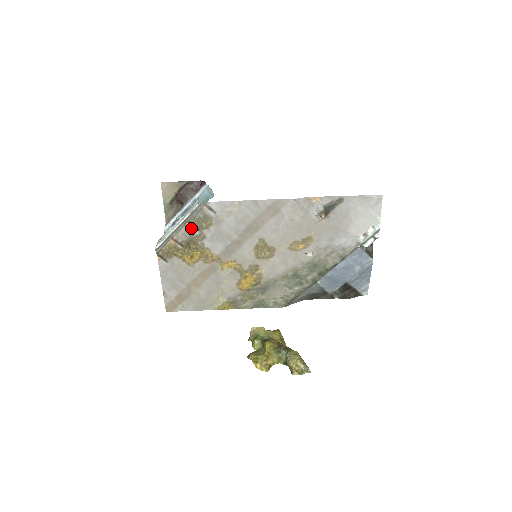
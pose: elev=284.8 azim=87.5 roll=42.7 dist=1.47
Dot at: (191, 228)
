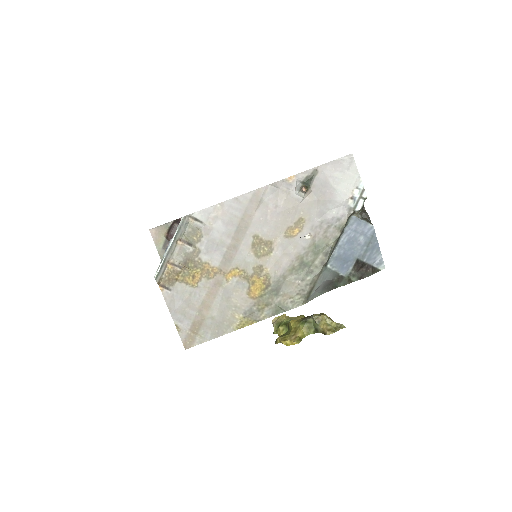
Dot at: (184, 246)
